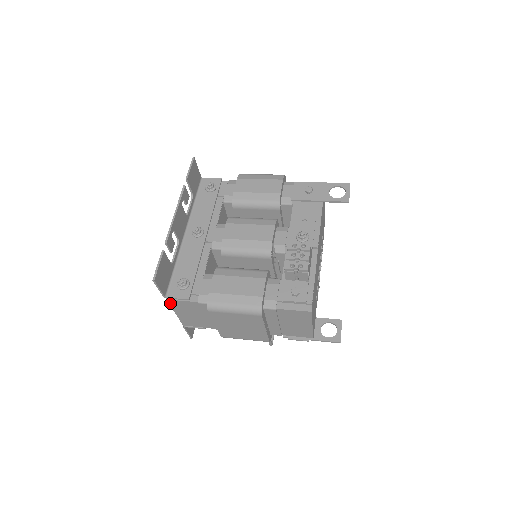
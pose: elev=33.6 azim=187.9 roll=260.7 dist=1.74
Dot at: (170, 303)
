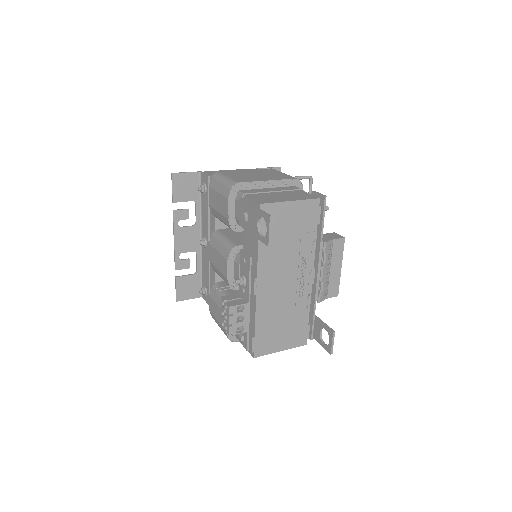
Dot at: occluded
